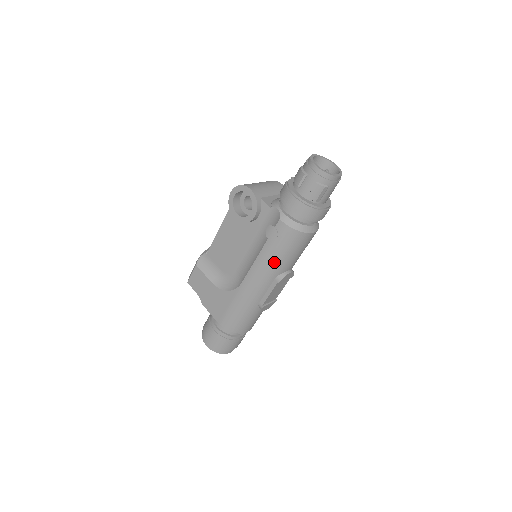
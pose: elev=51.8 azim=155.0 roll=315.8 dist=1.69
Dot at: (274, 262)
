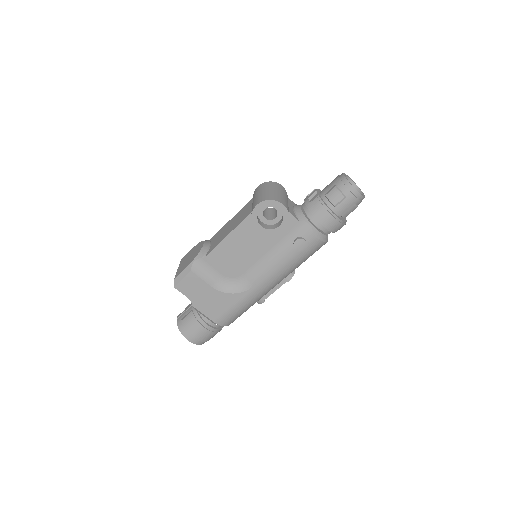
Dot at: (293, 267)
